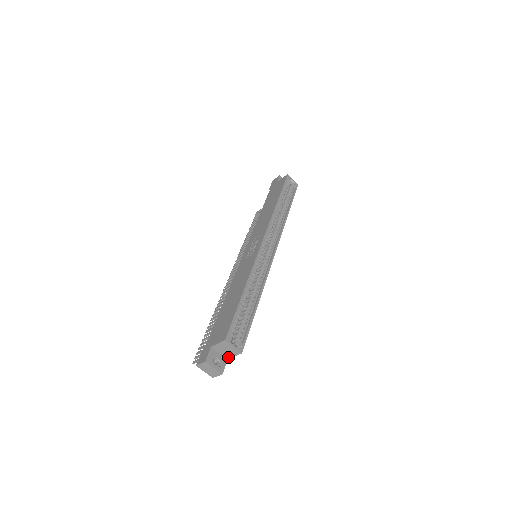
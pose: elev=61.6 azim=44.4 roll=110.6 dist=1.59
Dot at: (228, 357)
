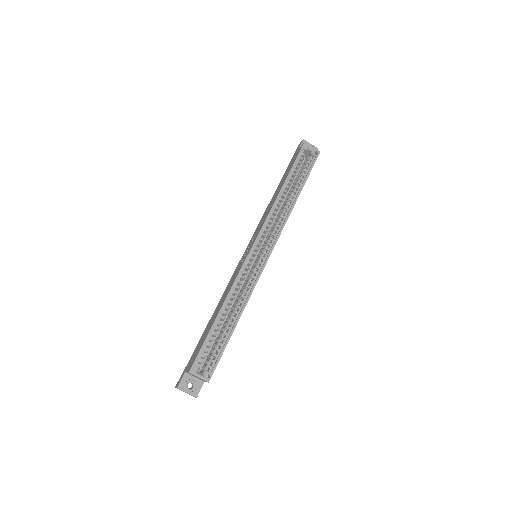
Dot at: (203, 381)
